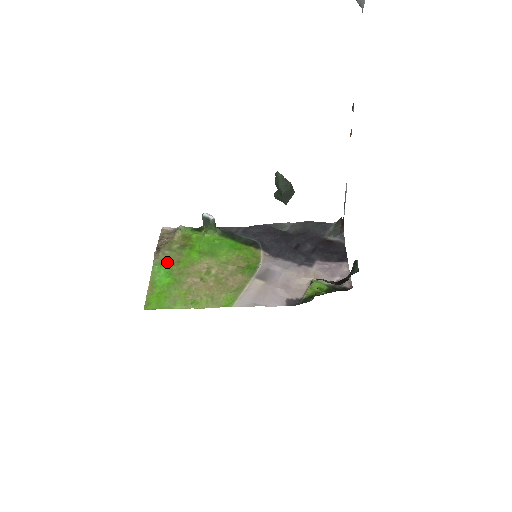
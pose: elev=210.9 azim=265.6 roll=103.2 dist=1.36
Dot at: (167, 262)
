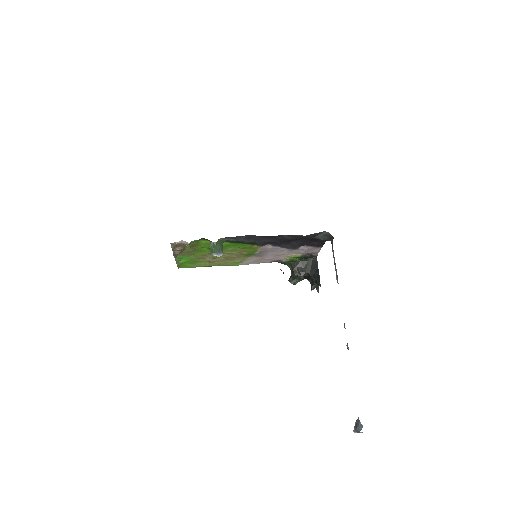
Dot at: (185, 255)
